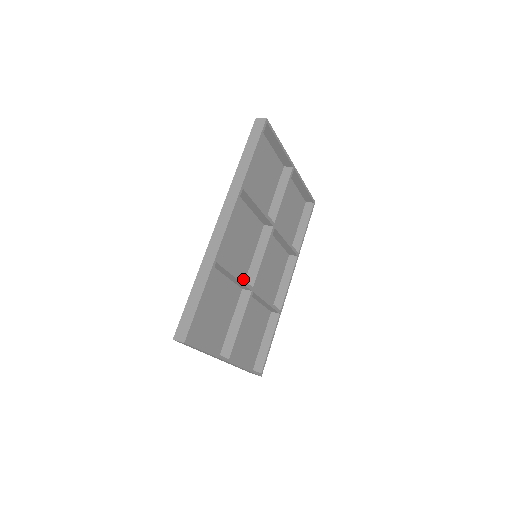
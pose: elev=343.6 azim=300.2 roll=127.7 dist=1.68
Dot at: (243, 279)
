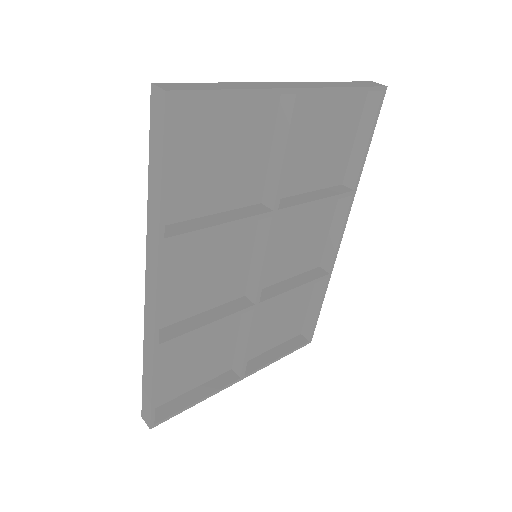
Dot at: (241, 291)
